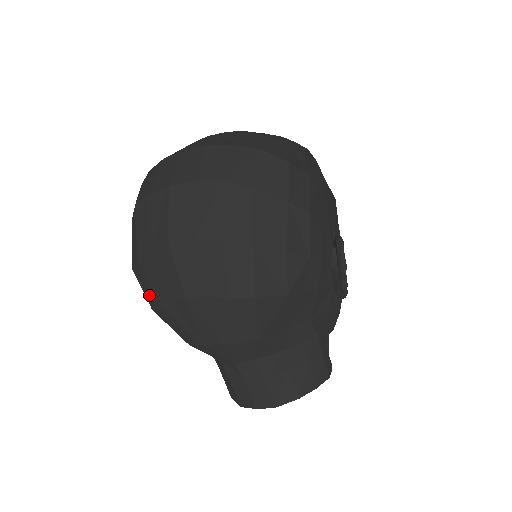
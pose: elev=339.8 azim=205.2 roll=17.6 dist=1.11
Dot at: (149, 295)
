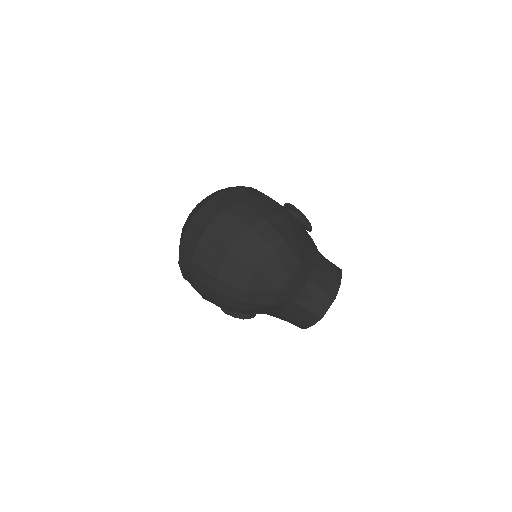
Dot at: (236, 294)
